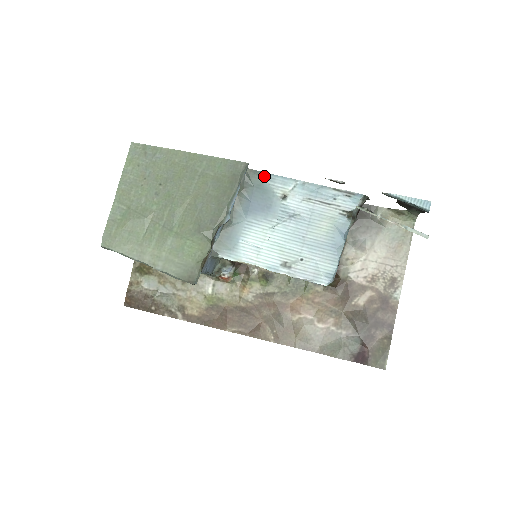
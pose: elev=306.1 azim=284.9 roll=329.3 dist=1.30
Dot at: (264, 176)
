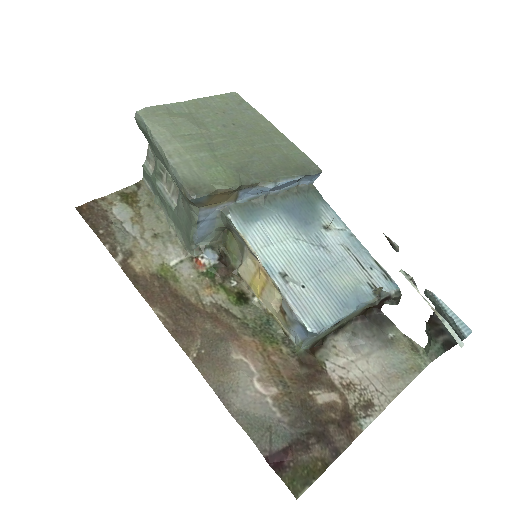
Dot at: (322, 201)
